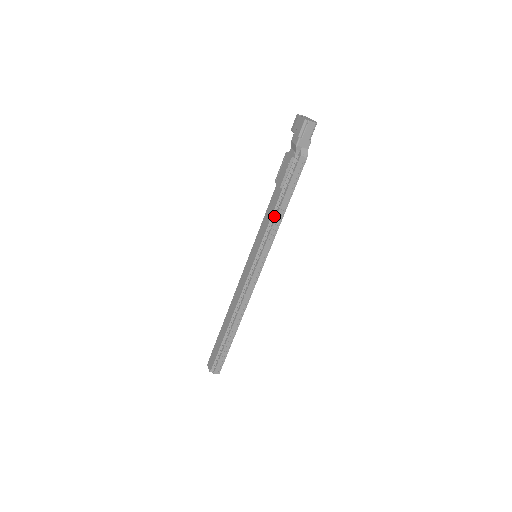
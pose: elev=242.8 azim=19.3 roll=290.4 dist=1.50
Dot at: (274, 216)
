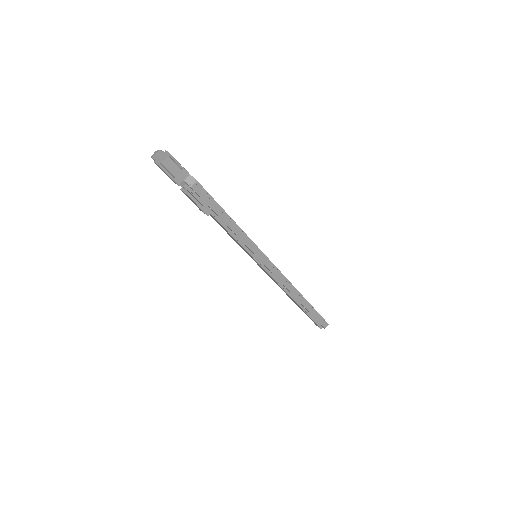
Dot at: (231, 231)
